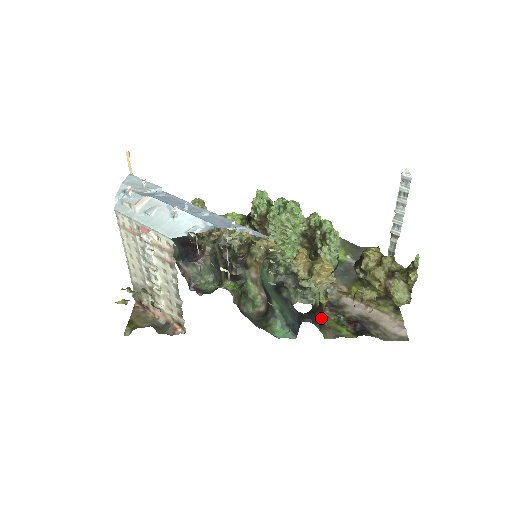
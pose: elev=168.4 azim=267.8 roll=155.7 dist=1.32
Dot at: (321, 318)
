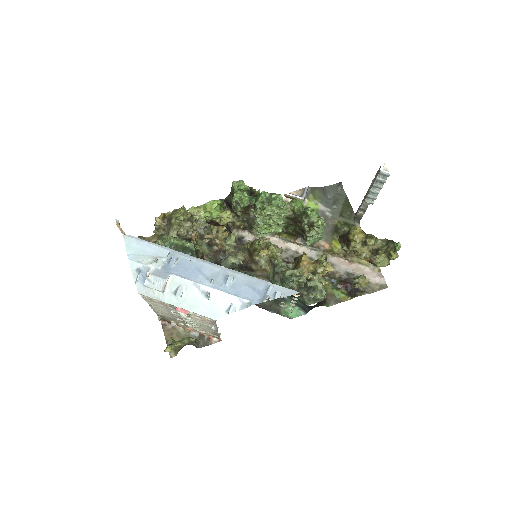
Dot at: occluded
